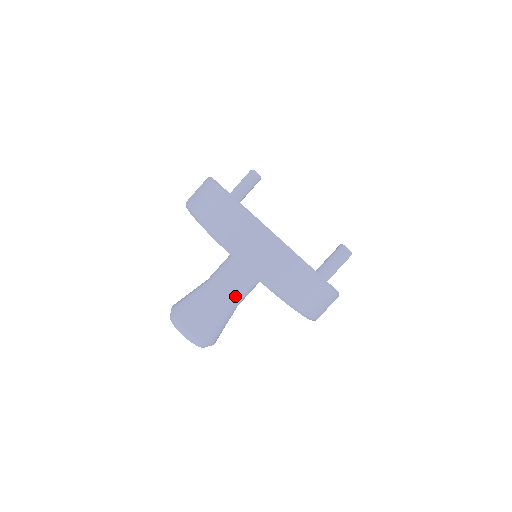
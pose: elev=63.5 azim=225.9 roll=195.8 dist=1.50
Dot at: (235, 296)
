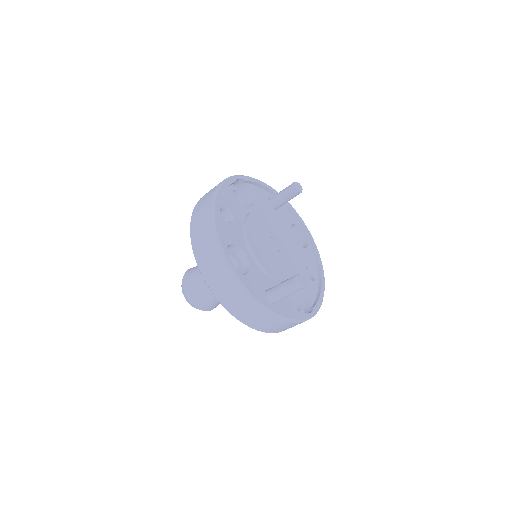
Dot at: occluded
